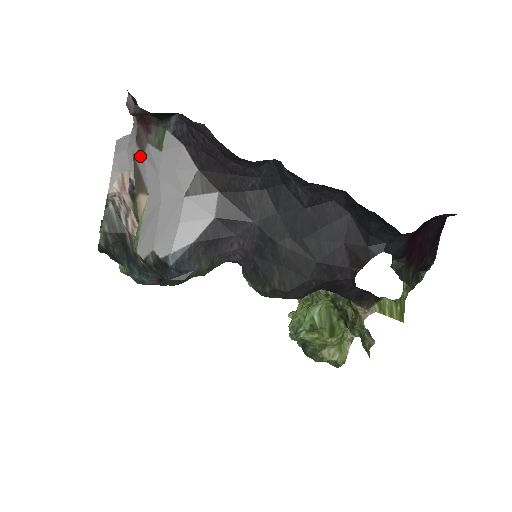
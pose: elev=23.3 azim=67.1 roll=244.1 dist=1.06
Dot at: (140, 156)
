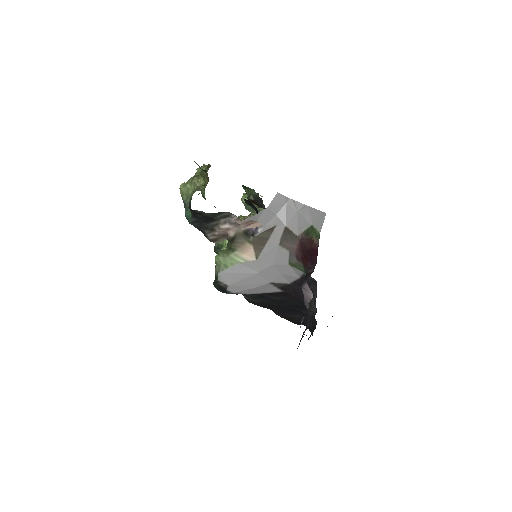
Dot at: (278, 239)
